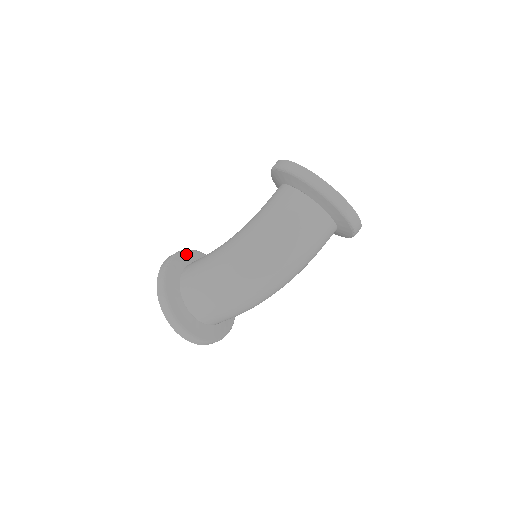
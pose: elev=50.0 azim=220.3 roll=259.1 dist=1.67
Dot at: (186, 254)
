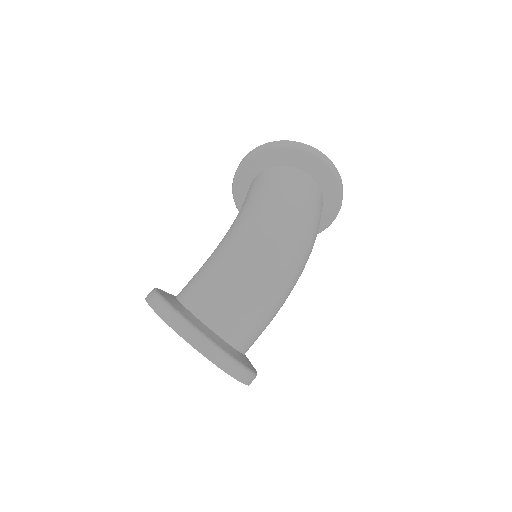
Dot at: occluded
